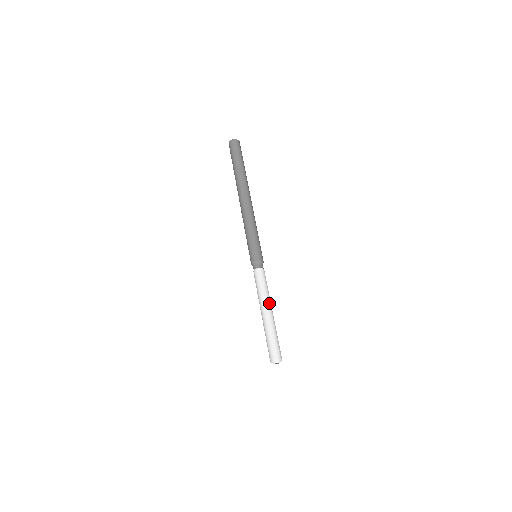
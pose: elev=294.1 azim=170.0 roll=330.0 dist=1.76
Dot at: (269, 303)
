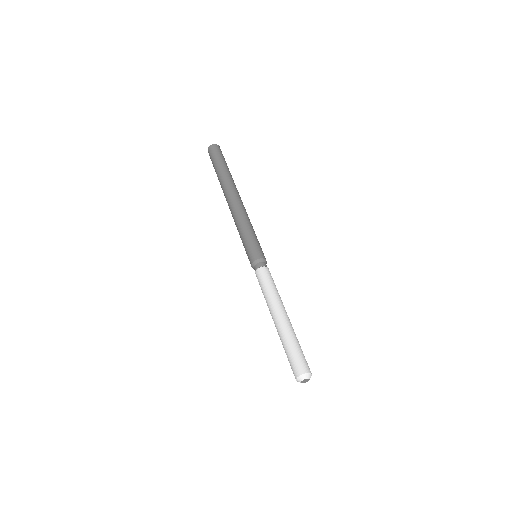
Dot at: (284, 308)
